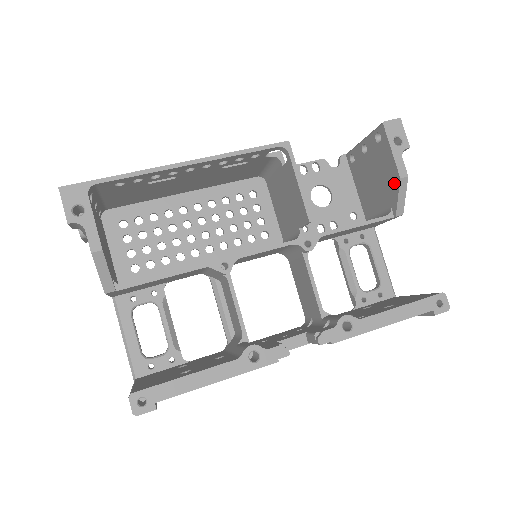
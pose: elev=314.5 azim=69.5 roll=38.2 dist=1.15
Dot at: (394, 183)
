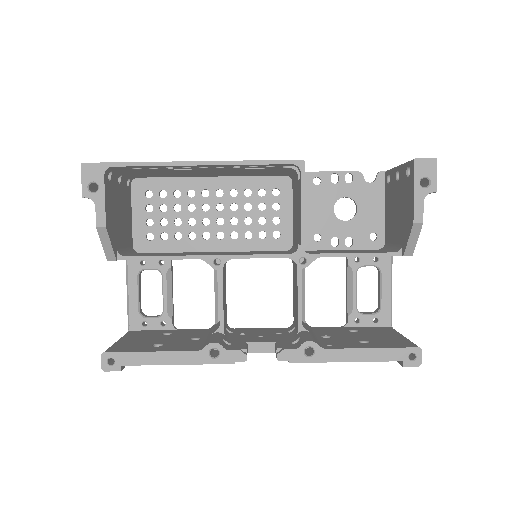
Dot at: (409, 224)
